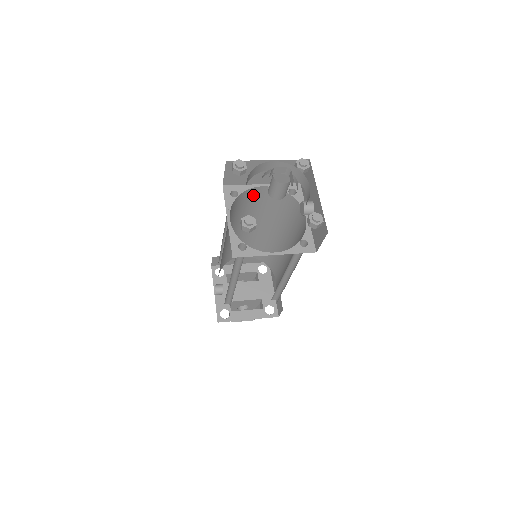
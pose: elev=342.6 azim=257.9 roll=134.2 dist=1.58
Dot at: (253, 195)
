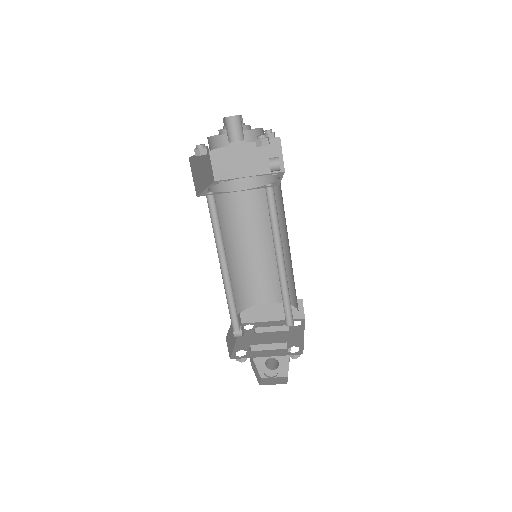
Dot at: occluded
